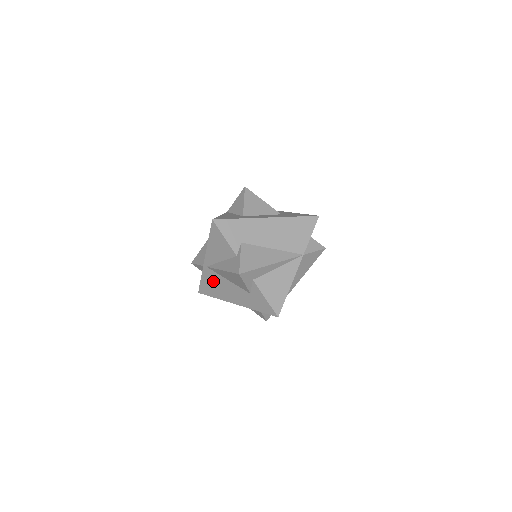
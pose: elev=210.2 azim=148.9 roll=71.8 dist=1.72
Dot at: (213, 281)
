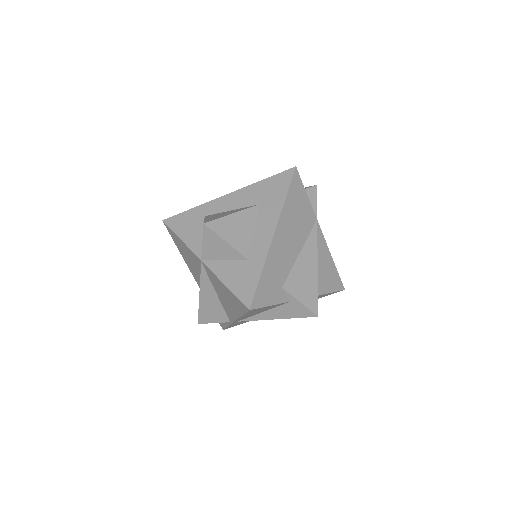
Dot at: occluded
